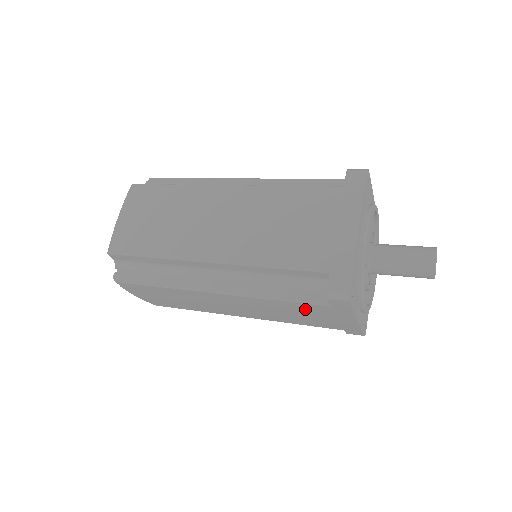
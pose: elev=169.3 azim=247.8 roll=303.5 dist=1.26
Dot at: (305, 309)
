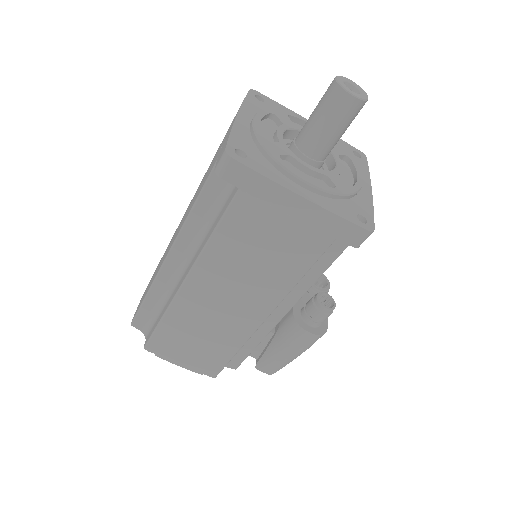
Dot at: (245, 225)
